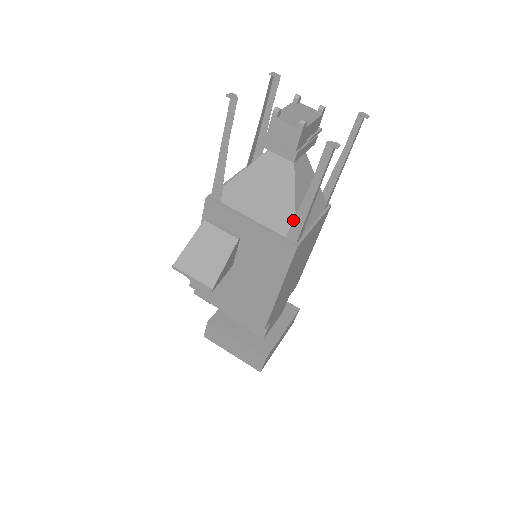
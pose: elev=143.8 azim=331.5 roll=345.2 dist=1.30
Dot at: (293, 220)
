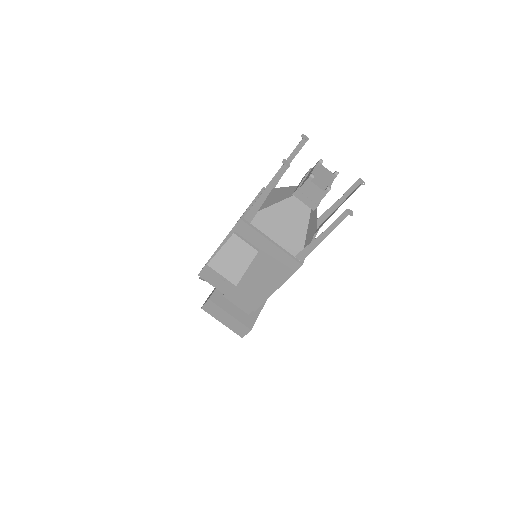
Dot at: (302, 246)
